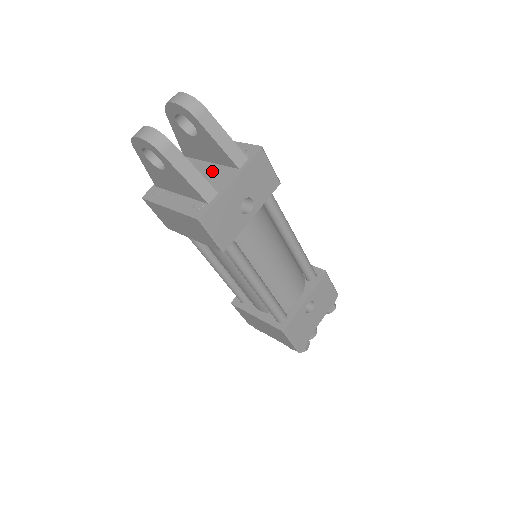
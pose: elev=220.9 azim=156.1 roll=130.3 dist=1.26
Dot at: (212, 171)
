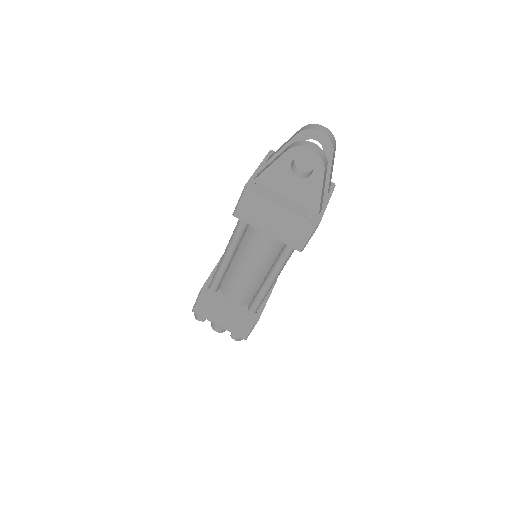
Dot at: occluded
